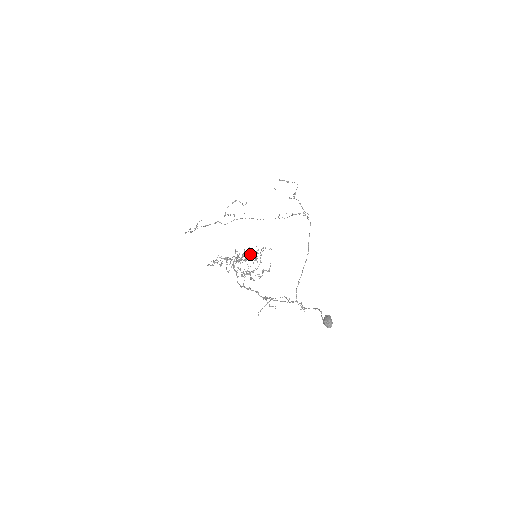
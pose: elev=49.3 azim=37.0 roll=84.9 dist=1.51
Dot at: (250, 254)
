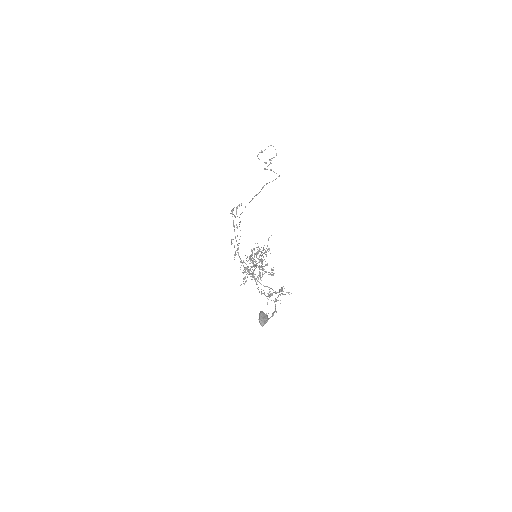
Dot at: (254, 256)
